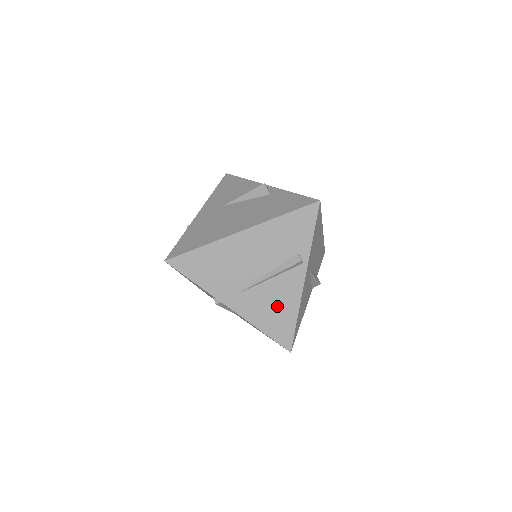
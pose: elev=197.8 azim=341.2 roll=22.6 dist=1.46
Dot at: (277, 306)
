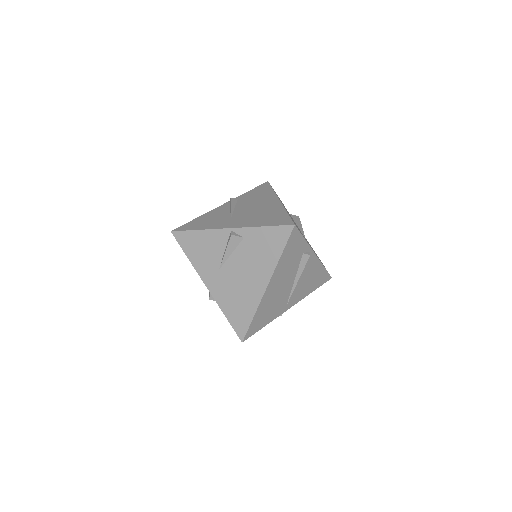
Dot at: (311, 278)
